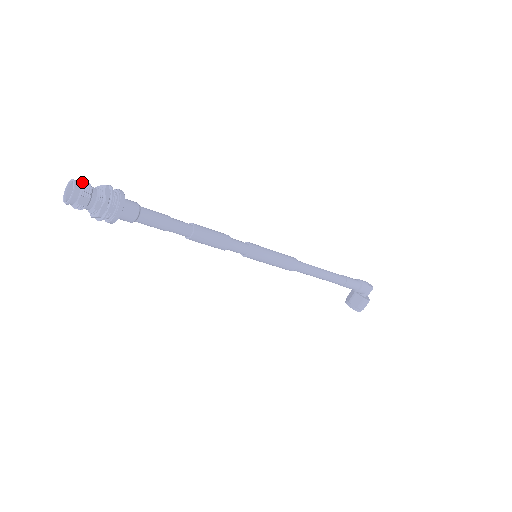
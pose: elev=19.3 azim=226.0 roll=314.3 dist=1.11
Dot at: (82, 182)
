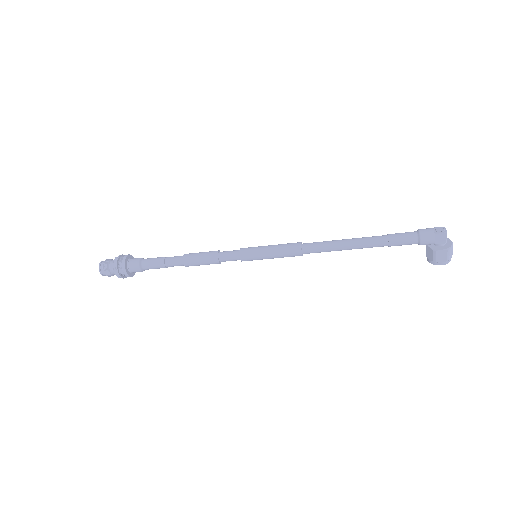
Dot at: (104, 261)
